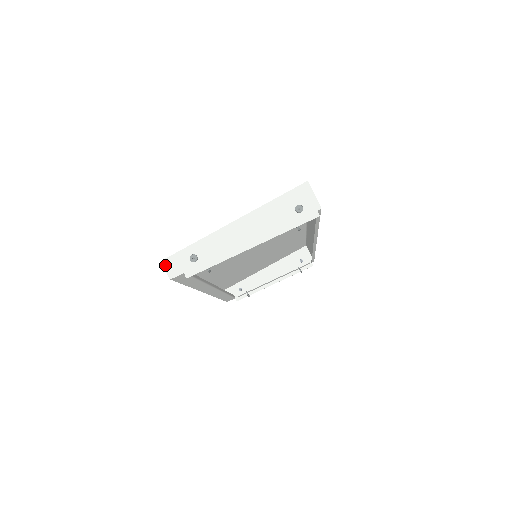
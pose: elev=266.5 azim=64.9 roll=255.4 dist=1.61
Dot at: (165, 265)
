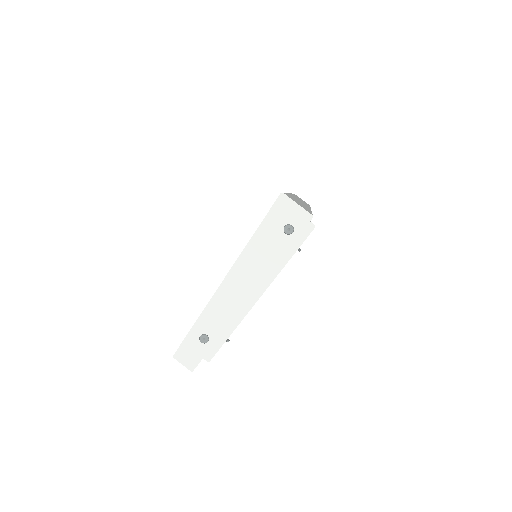
Dot at: (178, 360)
